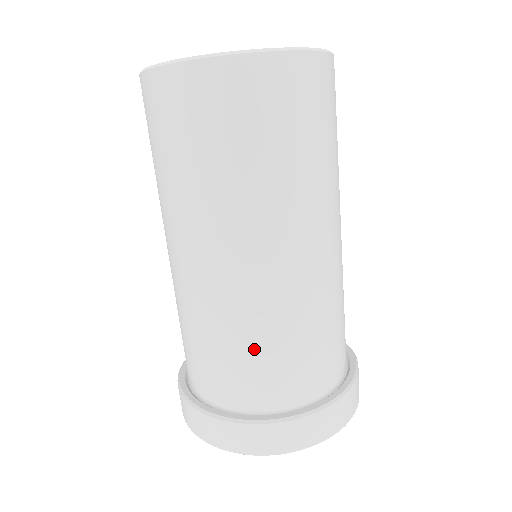
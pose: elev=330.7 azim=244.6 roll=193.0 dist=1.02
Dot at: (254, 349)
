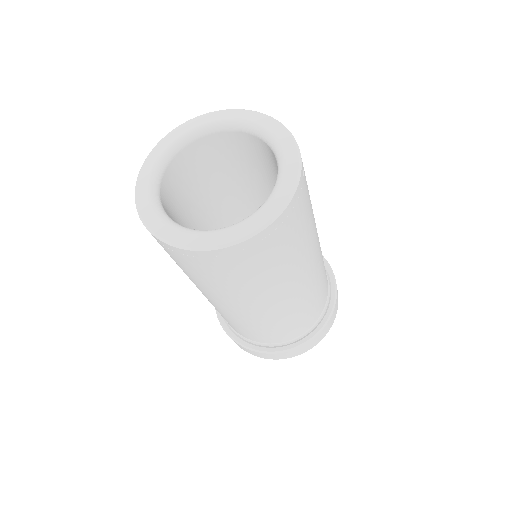
Dot at: (297, 320)
